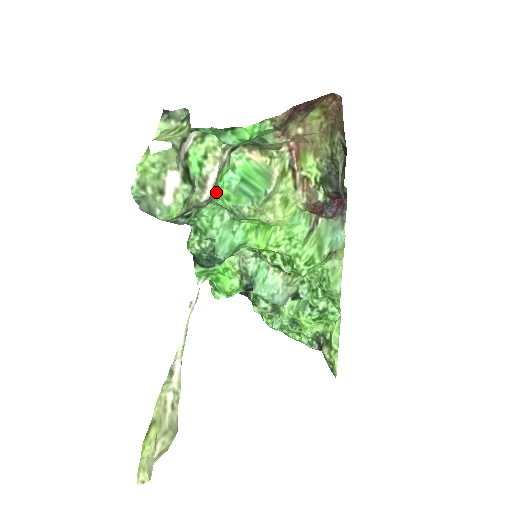
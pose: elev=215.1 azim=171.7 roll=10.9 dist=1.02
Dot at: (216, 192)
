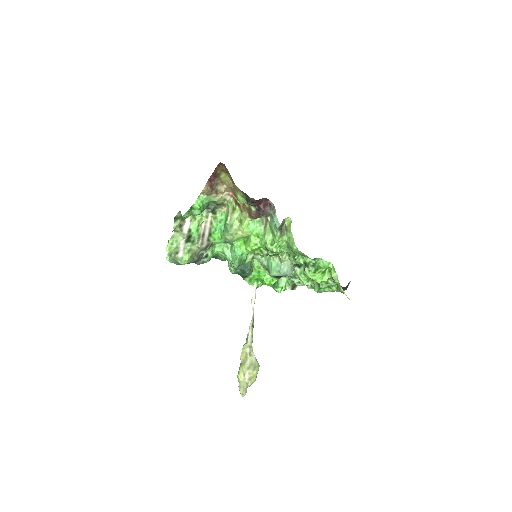
Dot at: (212, 238)
